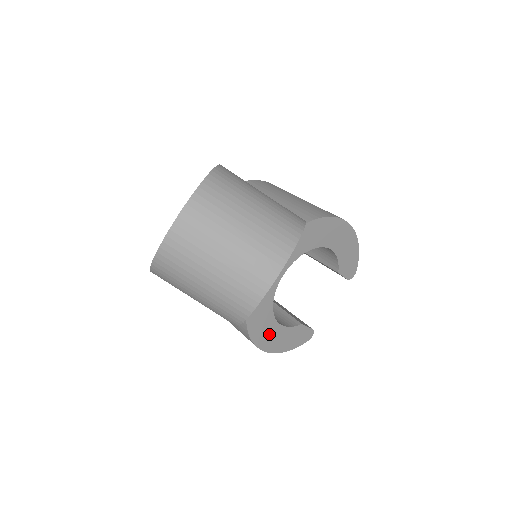
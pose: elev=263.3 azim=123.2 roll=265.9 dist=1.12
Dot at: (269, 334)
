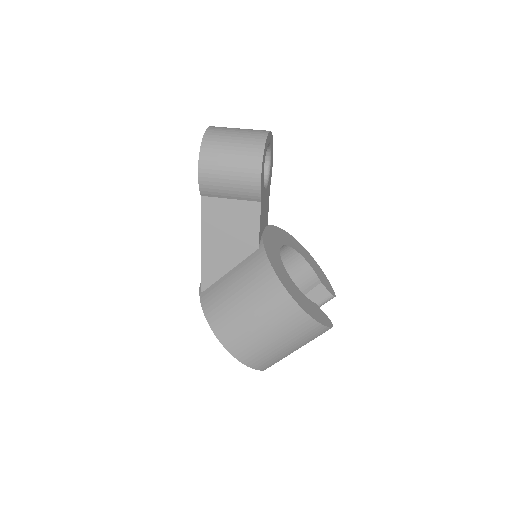
Dot at: (293, 289)
